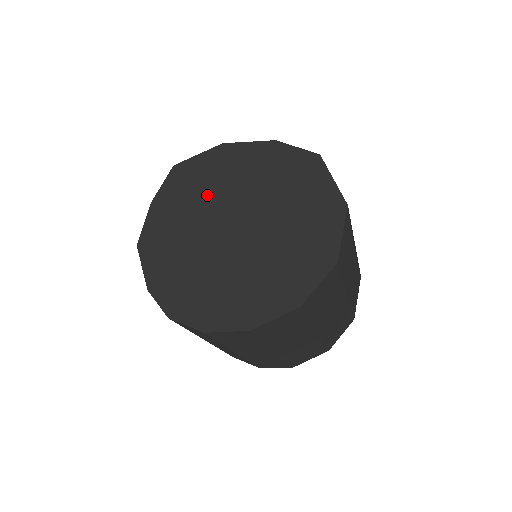
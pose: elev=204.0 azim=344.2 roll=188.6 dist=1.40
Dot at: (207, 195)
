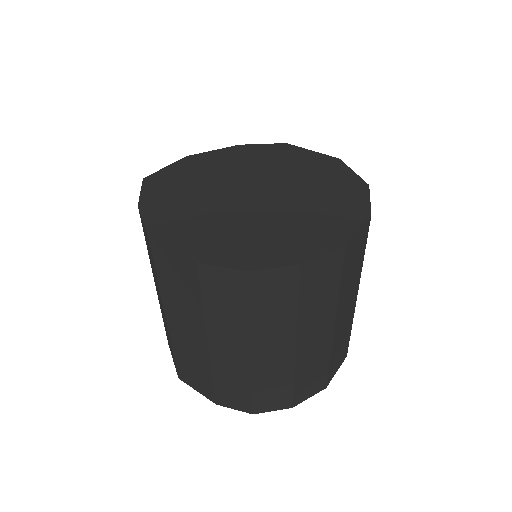
Dot at: (203, 185)
